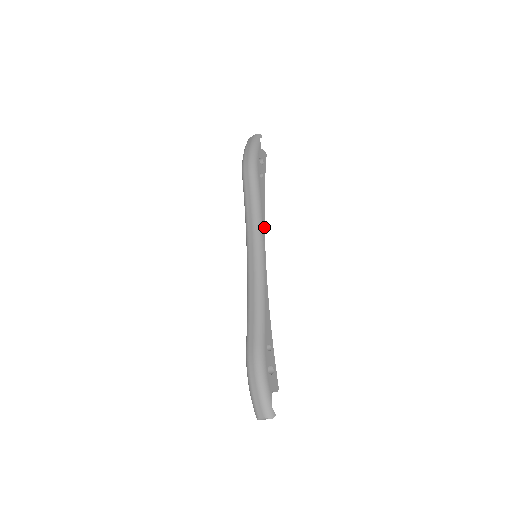
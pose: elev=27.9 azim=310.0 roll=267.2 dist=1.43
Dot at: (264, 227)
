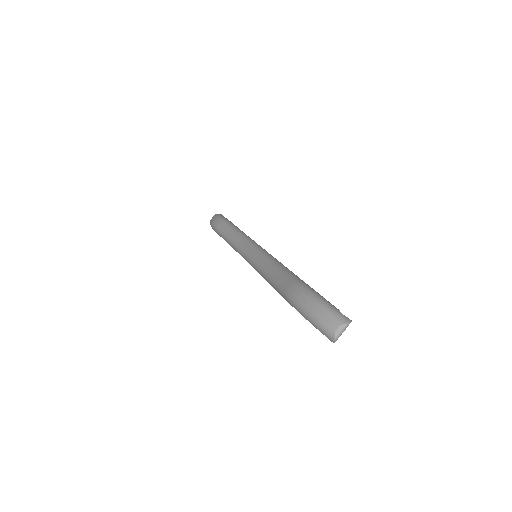
Dot at: (253, 240)
